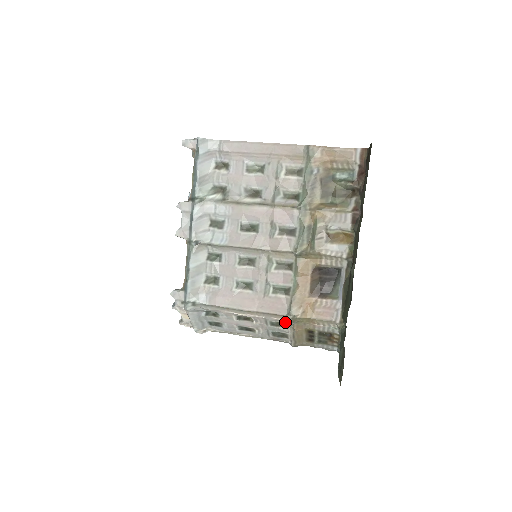
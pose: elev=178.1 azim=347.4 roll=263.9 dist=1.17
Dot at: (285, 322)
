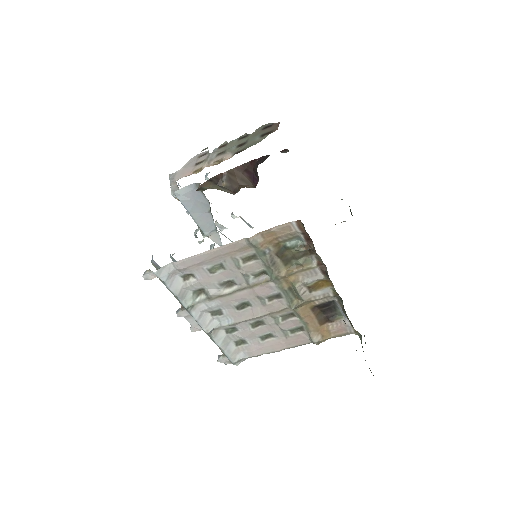
Dot at: occluded
